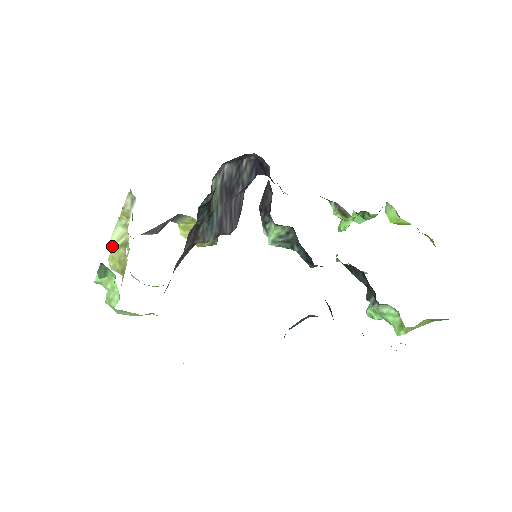
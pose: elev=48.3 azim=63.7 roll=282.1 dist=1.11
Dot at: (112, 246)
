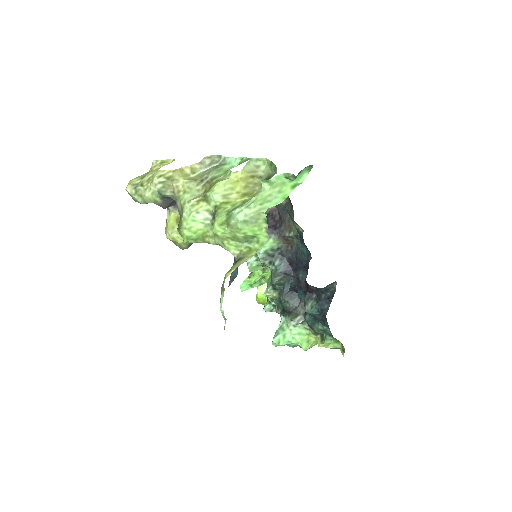
Dot at: (244, 173)
